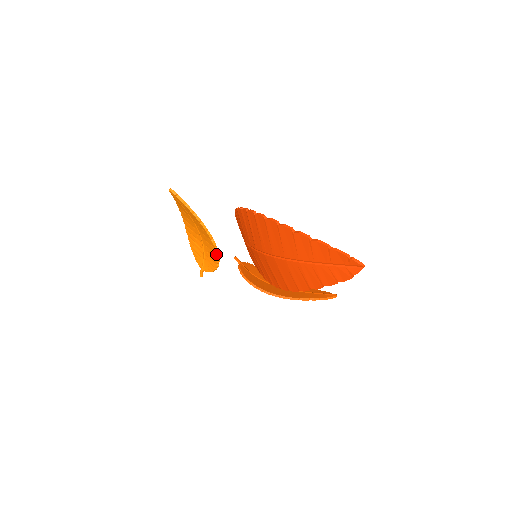
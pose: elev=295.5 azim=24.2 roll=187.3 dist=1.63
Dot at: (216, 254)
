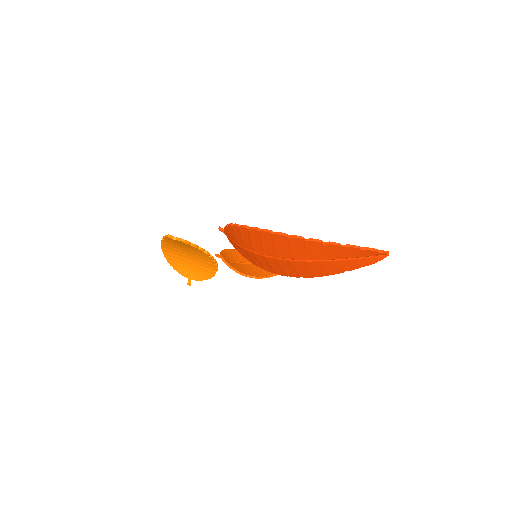
Dot at: (216, 268)
